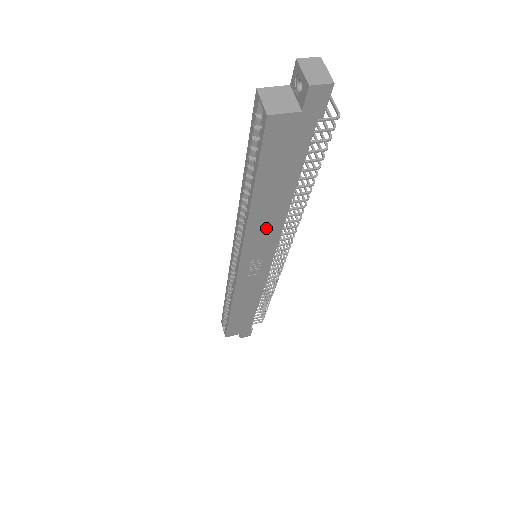
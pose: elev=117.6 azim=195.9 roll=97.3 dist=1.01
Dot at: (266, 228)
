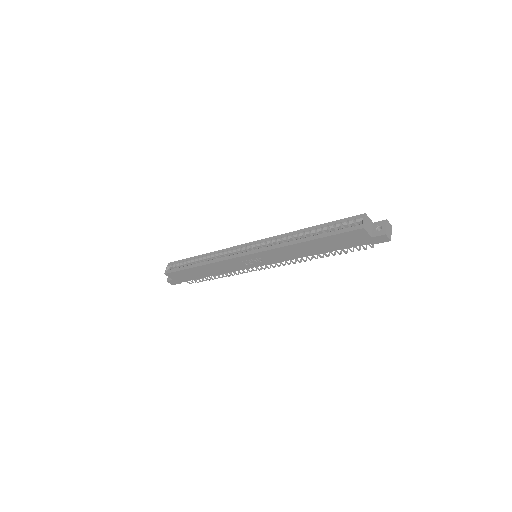
Dot at: (289, 253)
